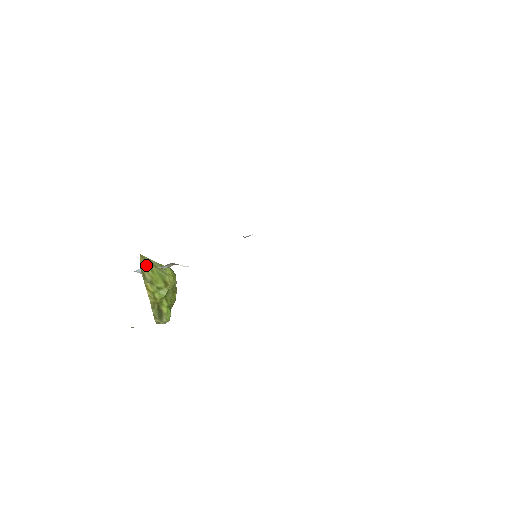
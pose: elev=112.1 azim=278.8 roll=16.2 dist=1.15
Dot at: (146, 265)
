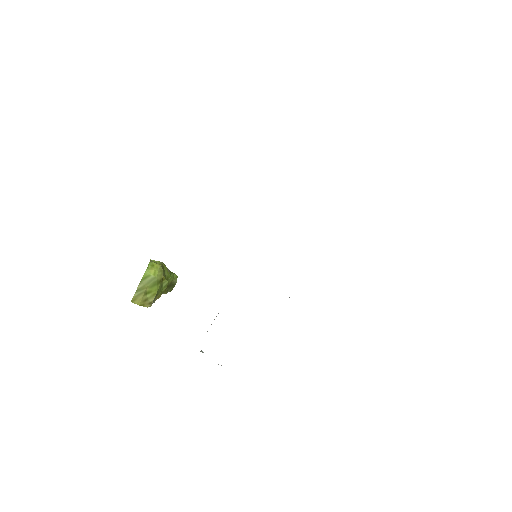
Dot at: (143, 298)
